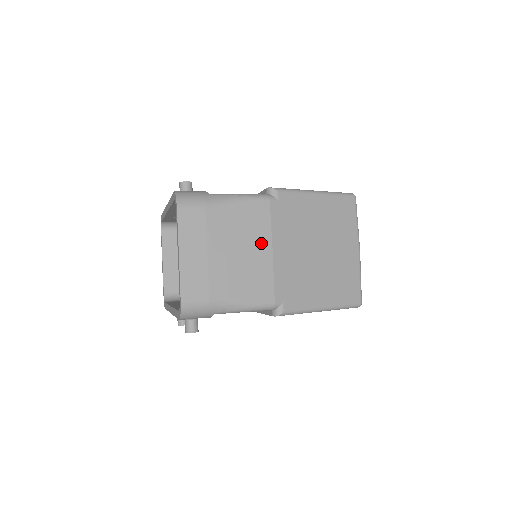
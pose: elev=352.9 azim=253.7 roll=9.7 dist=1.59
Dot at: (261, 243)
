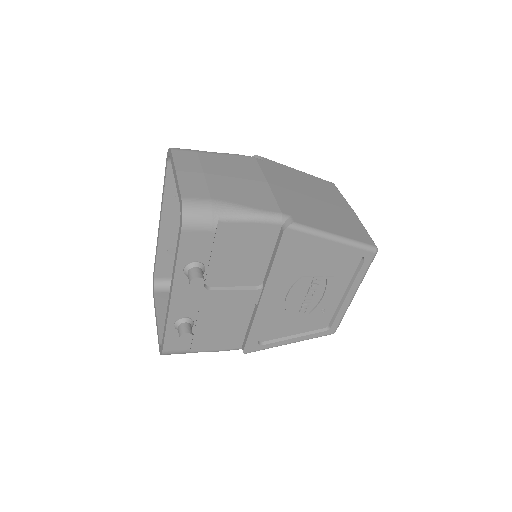
Dot at: (255, 176)
